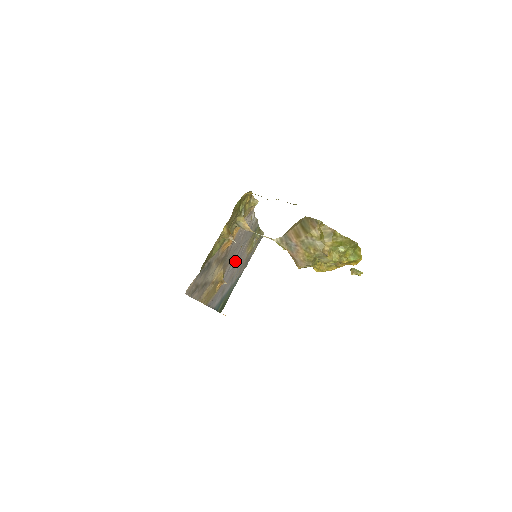
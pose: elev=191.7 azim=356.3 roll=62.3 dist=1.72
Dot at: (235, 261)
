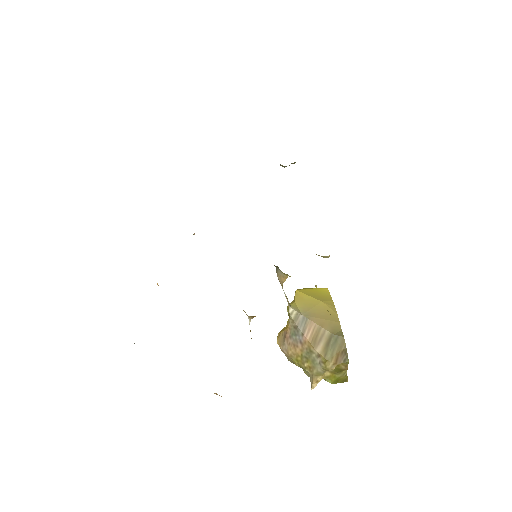
Dot at: occluded
